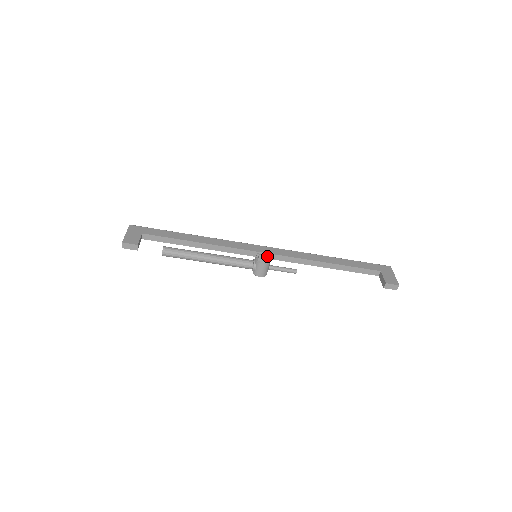
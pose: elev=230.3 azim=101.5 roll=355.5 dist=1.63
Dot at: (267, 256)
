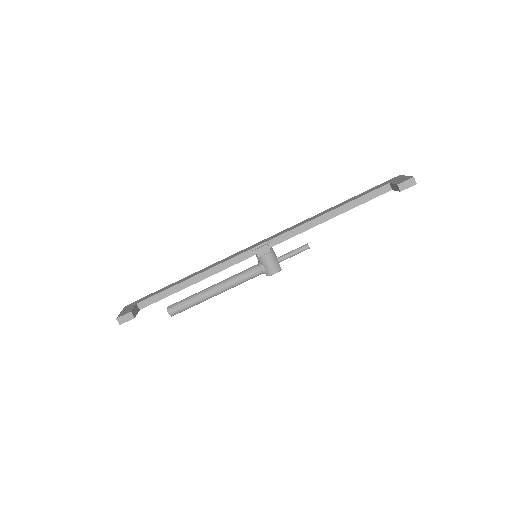
Dot at: (263, 246)
